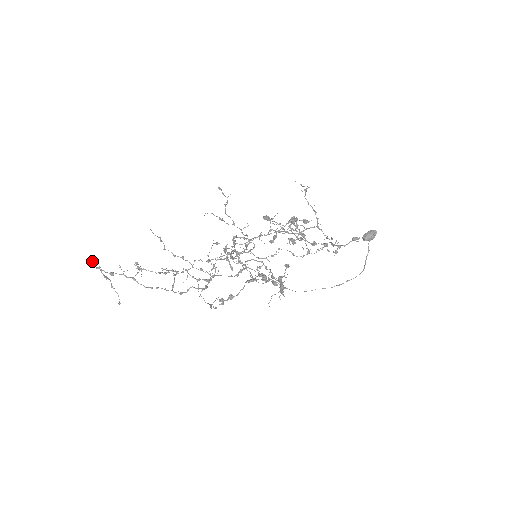
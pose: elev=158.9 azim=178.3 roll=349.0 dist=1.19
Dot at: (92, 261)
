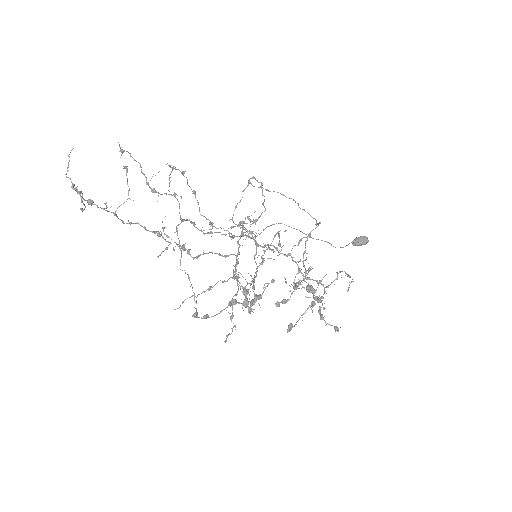
Dot at: (68, 167)
